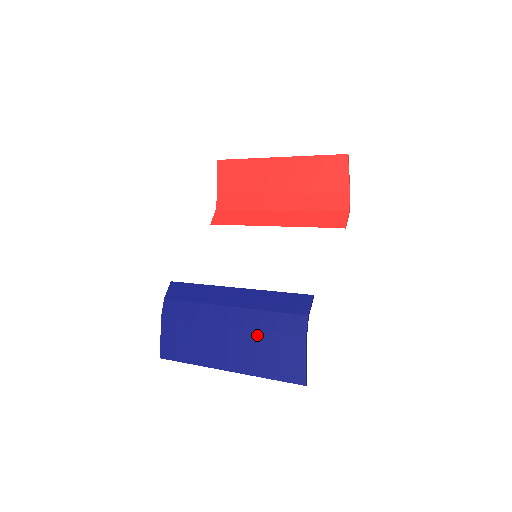
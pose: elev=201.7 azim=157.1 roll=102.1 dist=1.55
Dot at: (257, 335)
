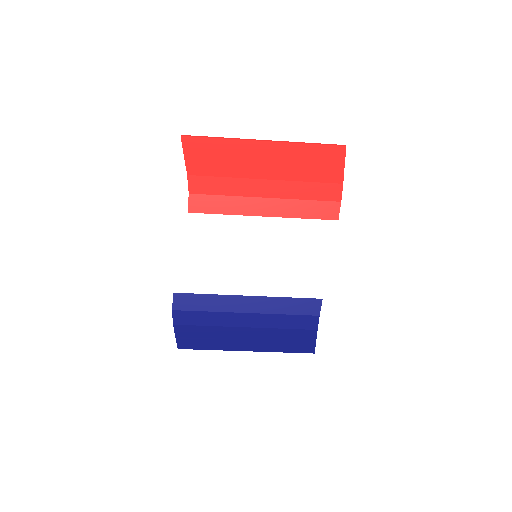
Dot at: (274, 331)
